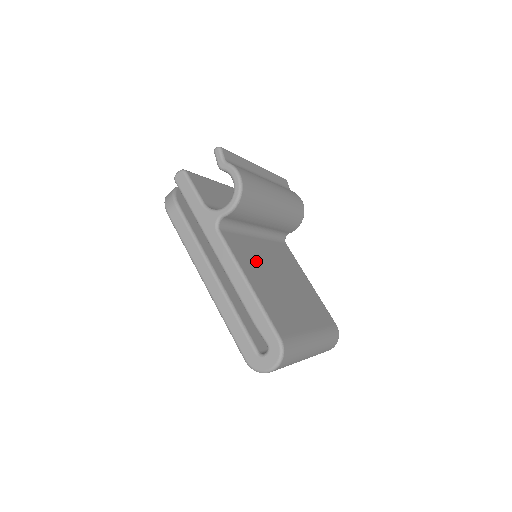
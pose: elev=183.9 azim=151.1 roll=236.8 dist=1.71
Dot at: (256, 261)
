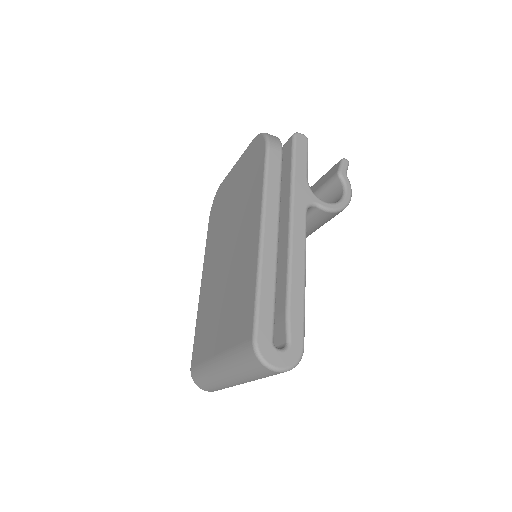
Dot at: occluded
